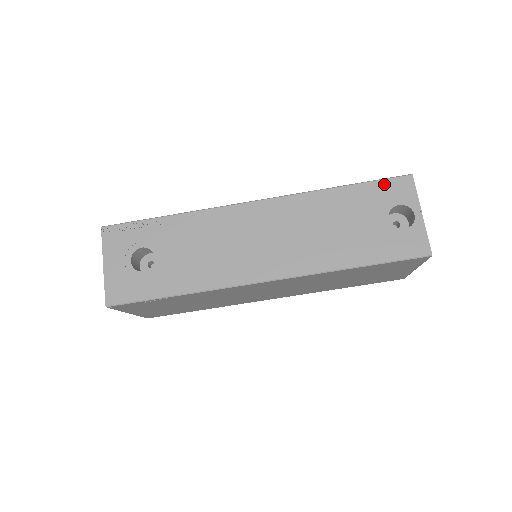
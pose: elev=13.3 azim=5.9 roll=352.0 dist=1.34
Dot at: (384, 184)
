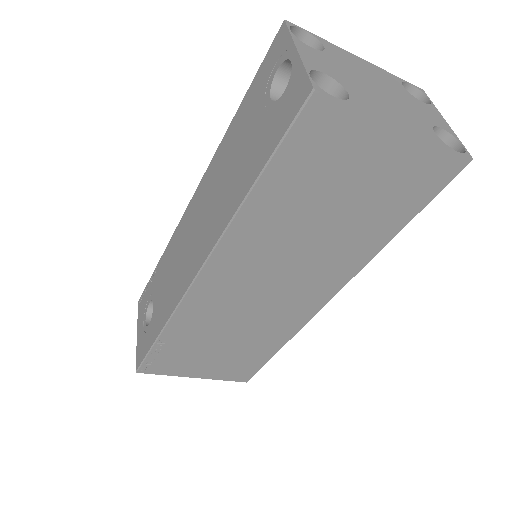
Dot at: (263, 65)
